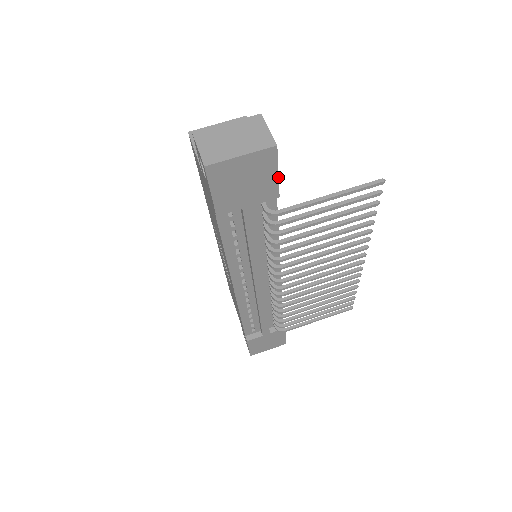
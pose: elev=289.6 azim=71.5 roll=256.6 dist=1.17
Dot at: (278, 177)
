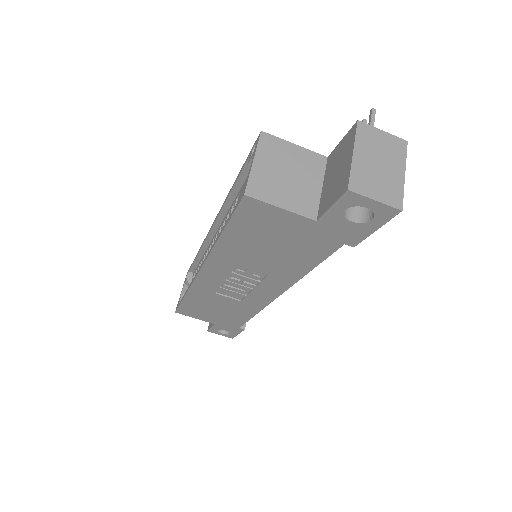
Dot at: occluded
